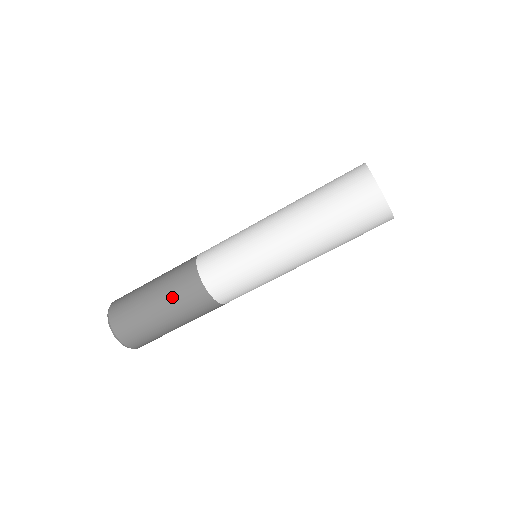
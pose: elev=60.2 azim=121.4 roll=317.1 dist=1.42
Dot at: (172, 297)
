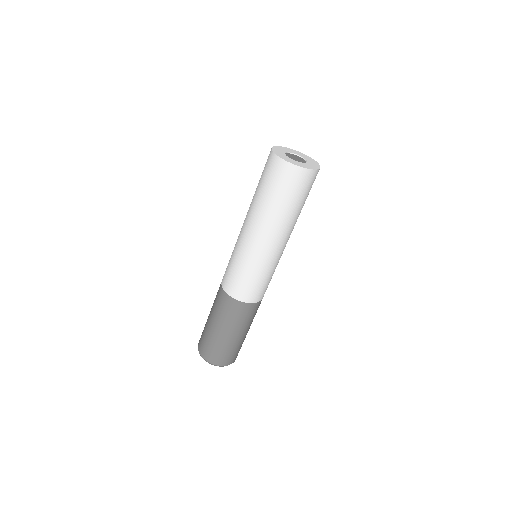
Dot at: (229, 322)
